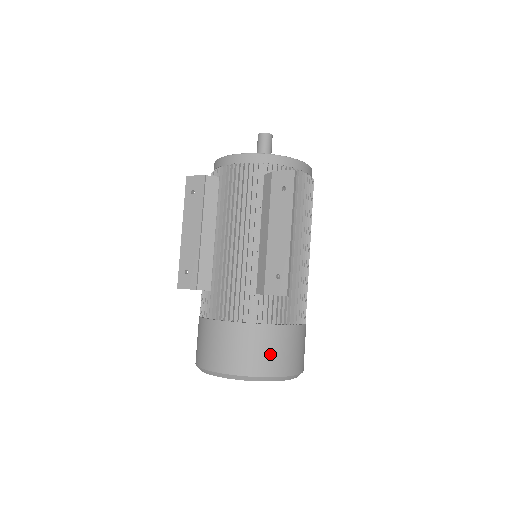
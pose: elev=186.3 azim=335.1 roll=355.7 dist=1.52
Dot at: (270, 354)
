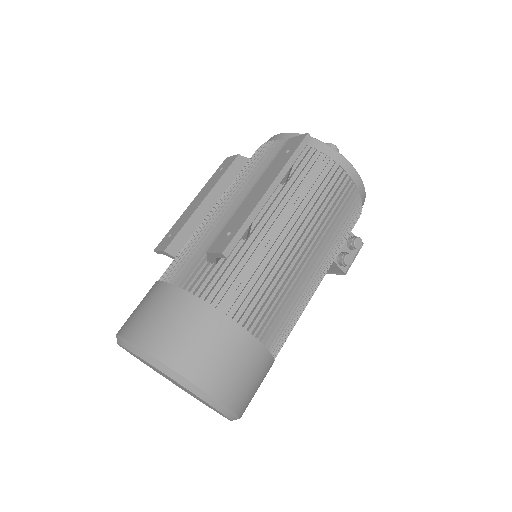
Dot at: (178, 333)
